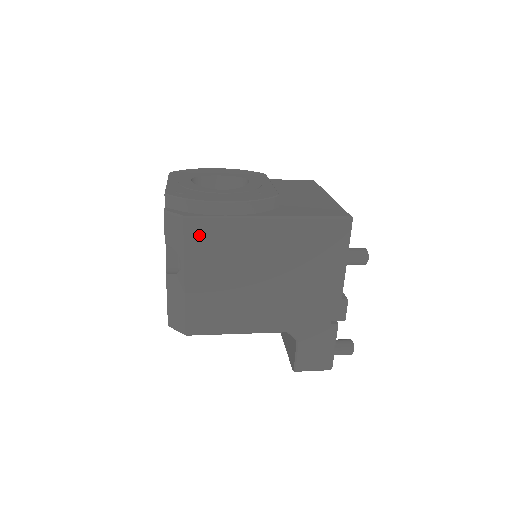
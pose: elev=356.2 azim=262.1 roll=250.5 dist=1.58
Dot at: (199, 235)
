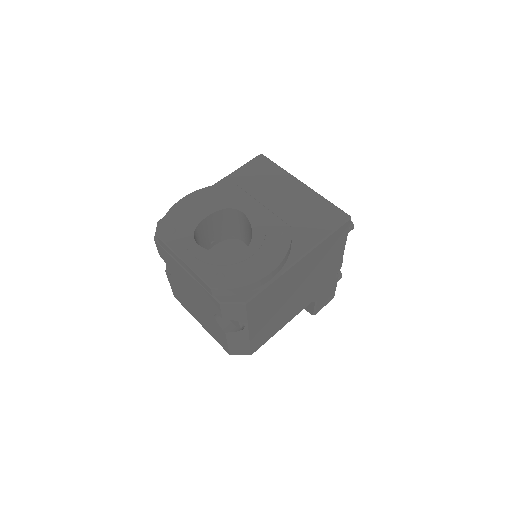
Dot at: (257, 304)
